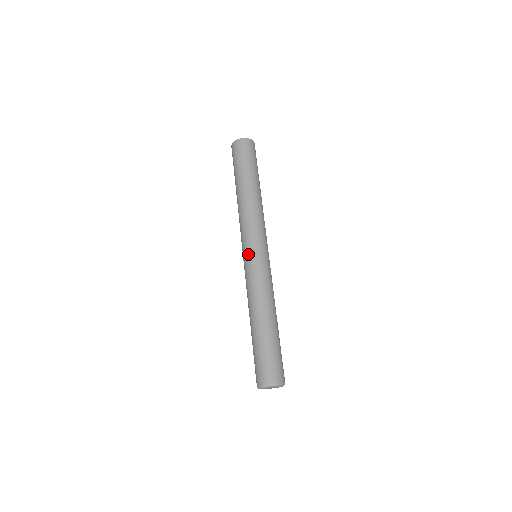
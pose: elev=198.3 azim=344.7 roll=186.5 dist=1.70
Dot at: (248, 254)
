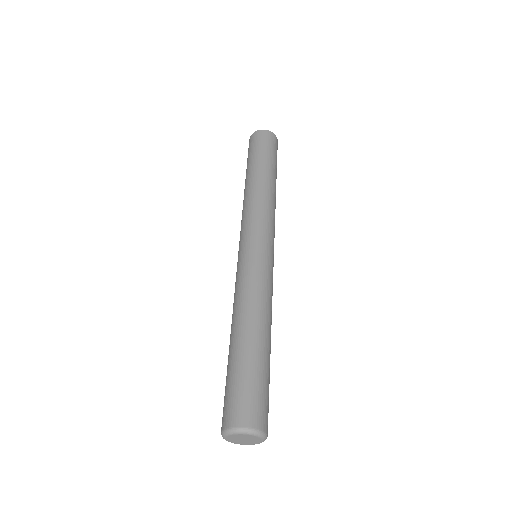
Dot at: (242, 249)
